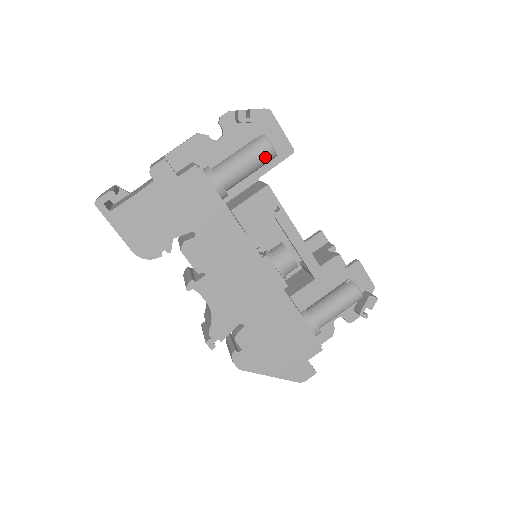
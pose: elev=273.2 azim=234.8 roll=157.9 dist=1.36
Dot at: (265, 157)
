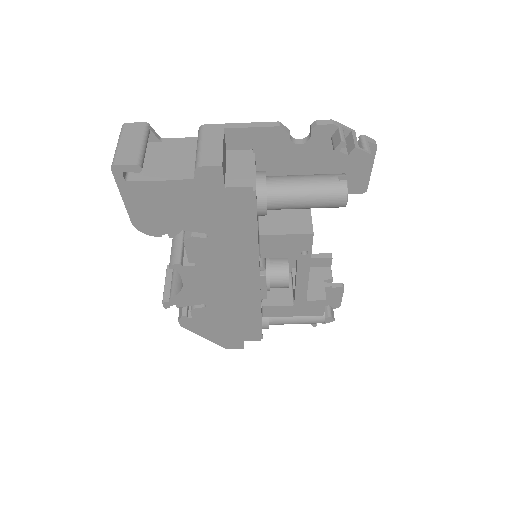
Dot at: (331, 206)
